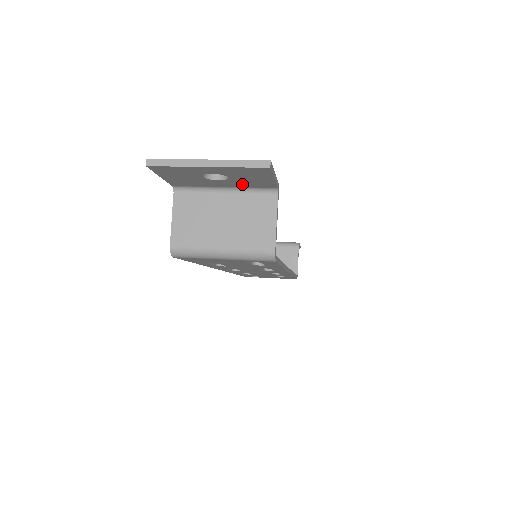
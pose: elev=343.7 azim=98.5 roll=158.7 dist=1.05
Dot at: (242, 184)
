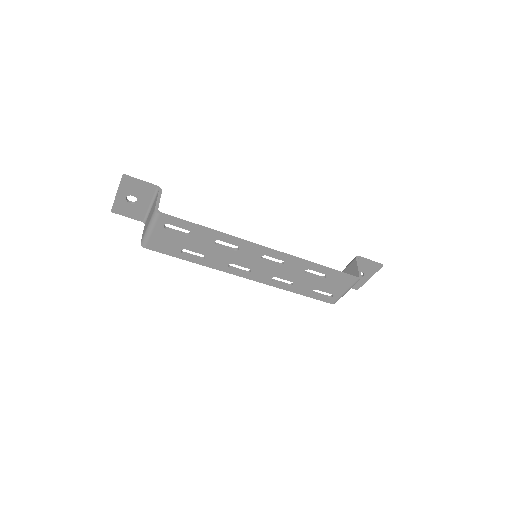
Dot at: (146, 197)
